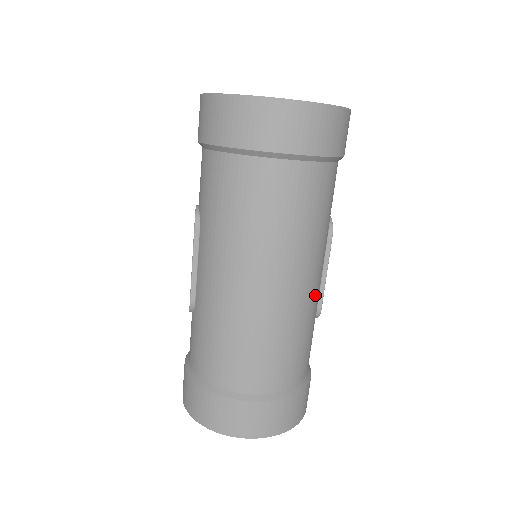
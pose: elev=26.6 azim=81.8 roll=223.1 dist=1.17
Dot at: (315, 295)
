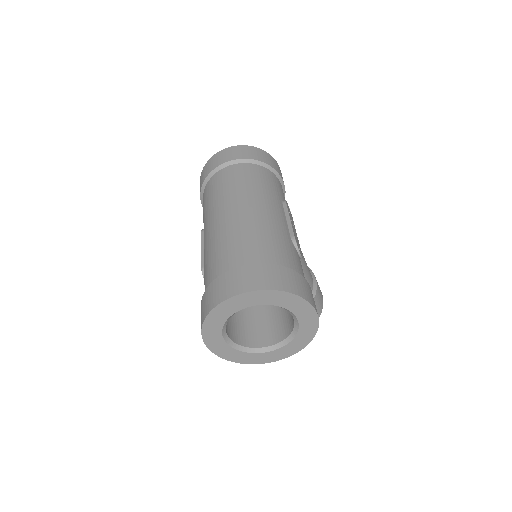
Dot at: (278, 220)
